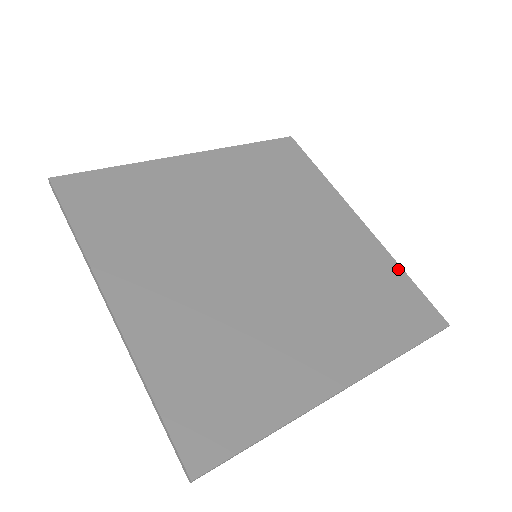
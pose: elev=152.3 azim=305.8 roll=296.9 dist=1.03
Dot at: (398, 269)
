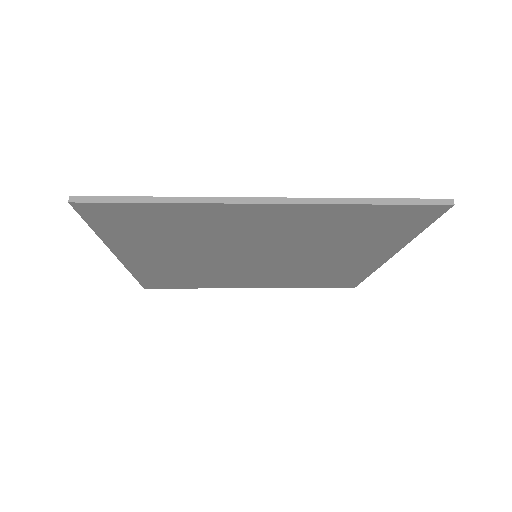
Dot at: occluded
